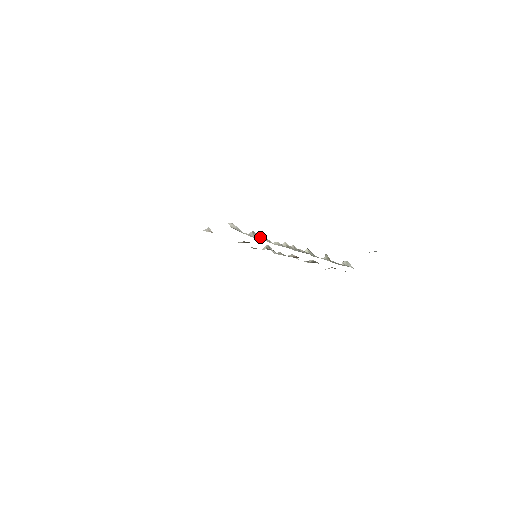
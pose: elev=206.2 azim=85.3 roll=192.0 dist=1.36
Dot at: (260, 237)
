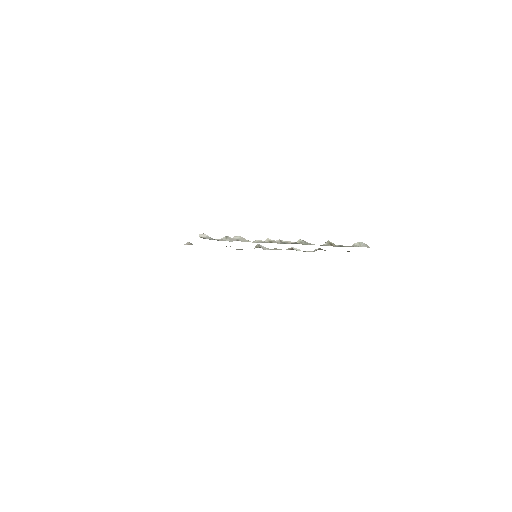
Dot at: (234, 239)
